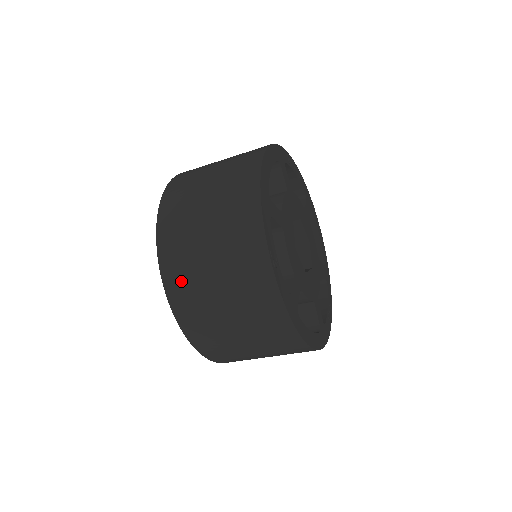
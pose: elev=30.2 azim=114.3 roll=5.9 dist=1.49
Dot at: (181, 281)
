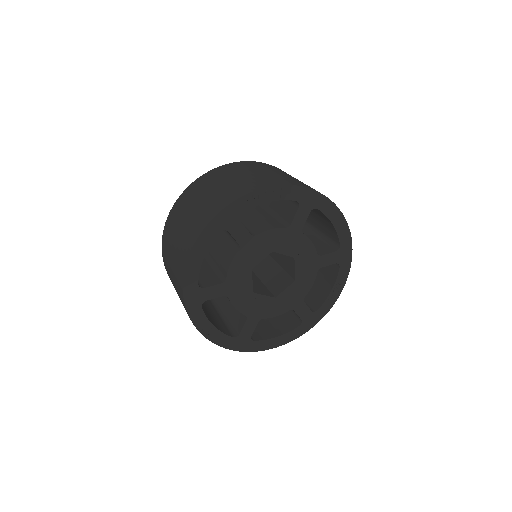
Dot at: occluded
